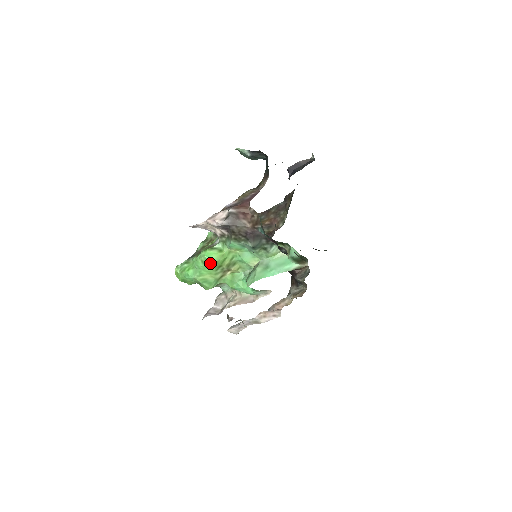
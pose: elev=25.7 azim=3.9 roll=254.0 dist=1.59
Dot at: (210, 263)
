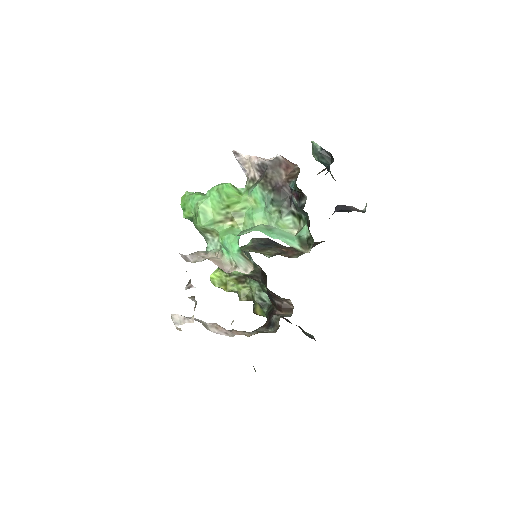
Dot at: (223, 194)
